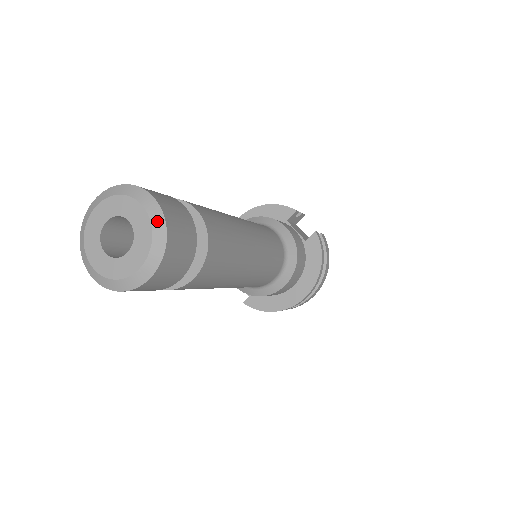
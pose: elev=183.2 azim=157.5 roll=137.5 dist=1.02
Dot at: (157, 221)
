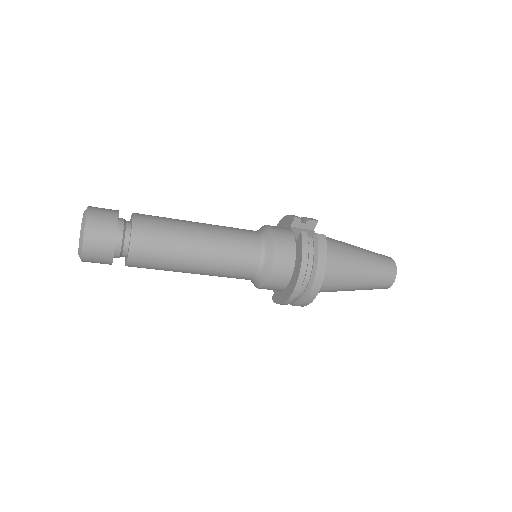
Dot at: (83, 221)
